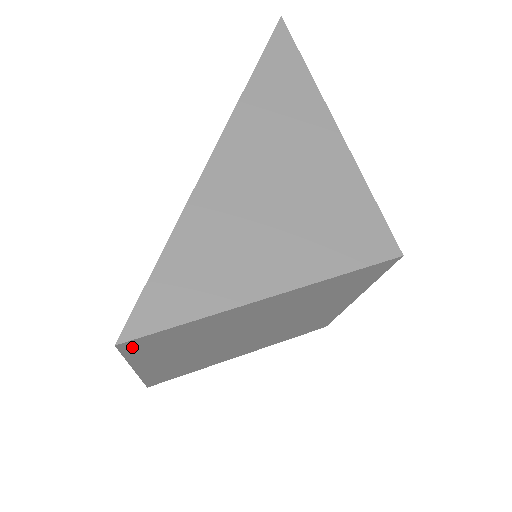
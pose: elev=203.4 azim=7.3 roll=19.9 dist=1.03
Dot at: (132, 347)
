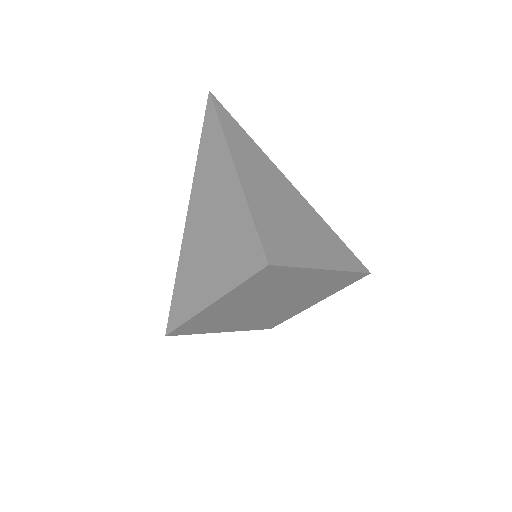
Dot at: (180, 333)
